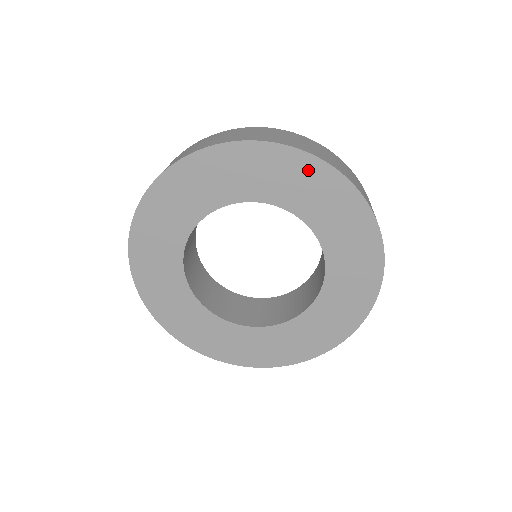
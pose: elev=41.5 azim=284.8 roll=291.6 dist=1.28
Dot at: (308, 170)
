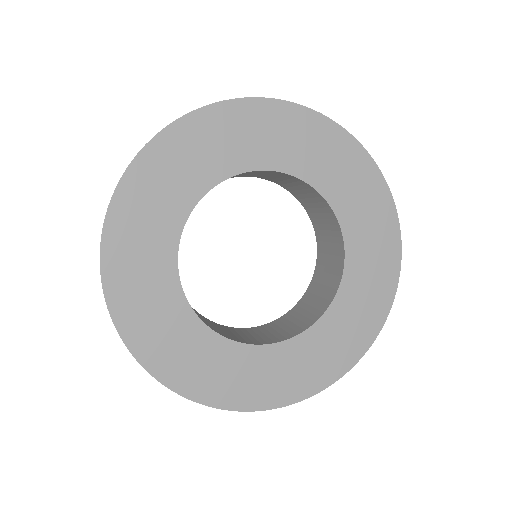
Dot at: (387, 231)
